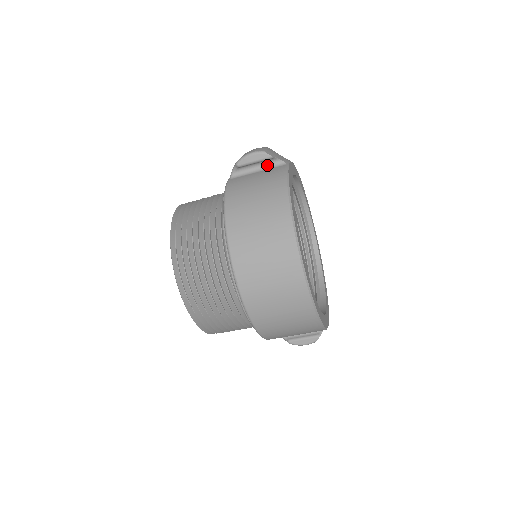
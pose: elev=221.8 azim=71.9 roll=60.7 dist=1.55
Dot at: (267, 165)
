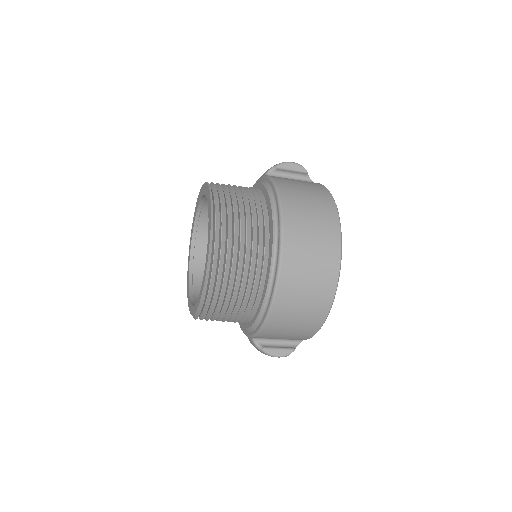
Dot at: (298, 178)
